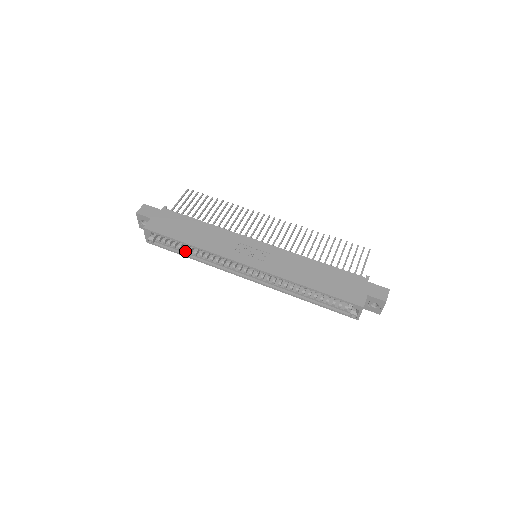
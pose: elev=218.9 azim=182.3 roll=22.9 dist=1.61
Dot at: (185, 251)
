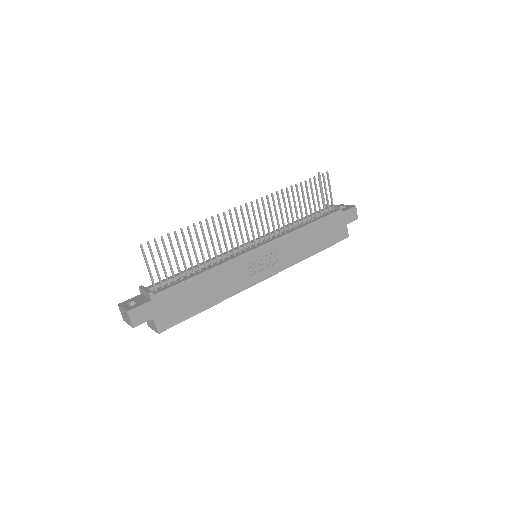
Dot at: occluded
